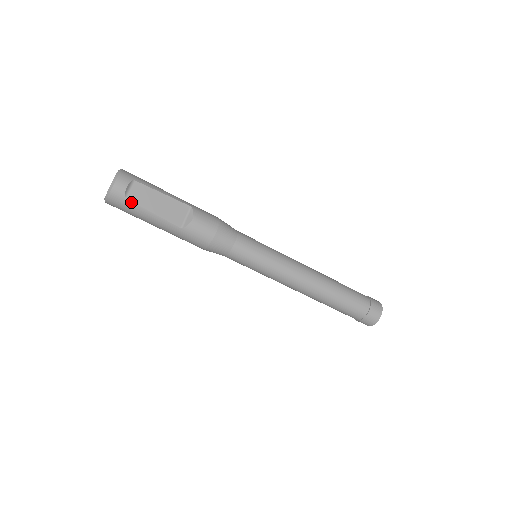
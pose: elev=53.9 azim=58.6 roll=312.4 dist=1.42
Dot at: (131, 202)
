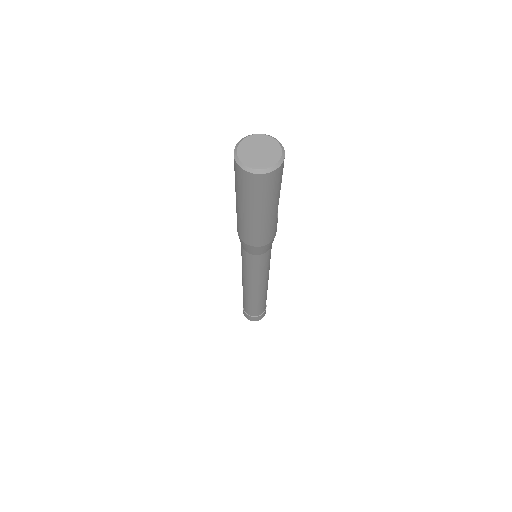
Dot at: (281, 179)
